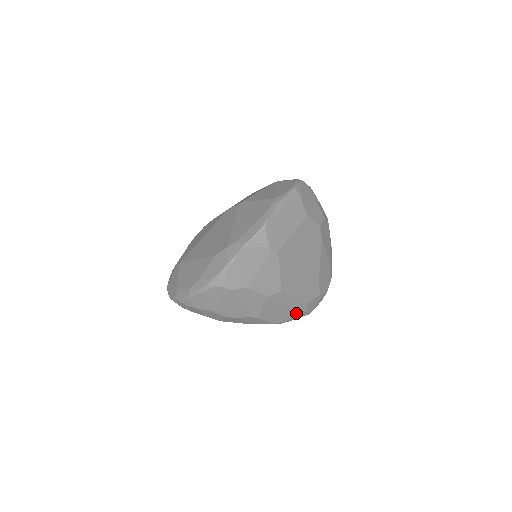
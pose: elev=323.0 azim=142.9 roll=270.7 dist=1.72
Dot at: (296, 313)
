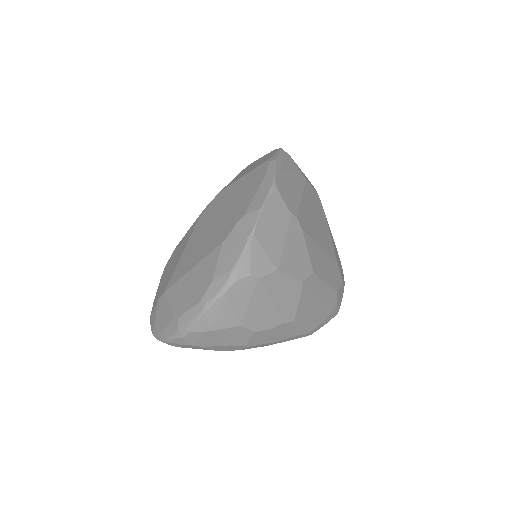
Dot at: (328, 310)
